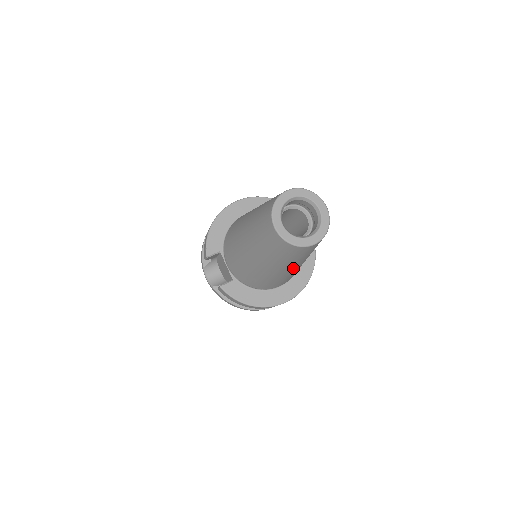
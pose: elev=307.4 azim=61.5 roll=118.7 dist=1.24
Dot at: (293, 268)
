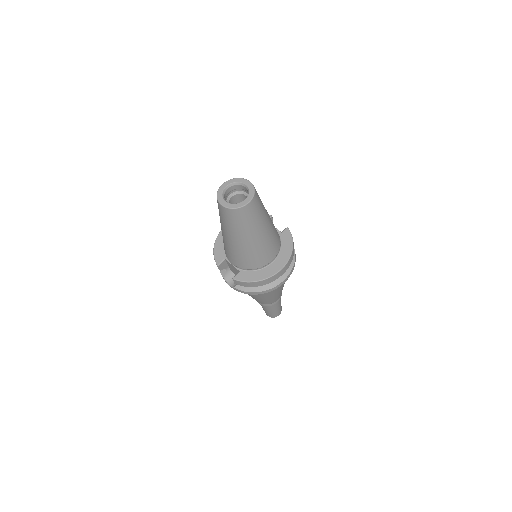
Dot at: (260, 234)
